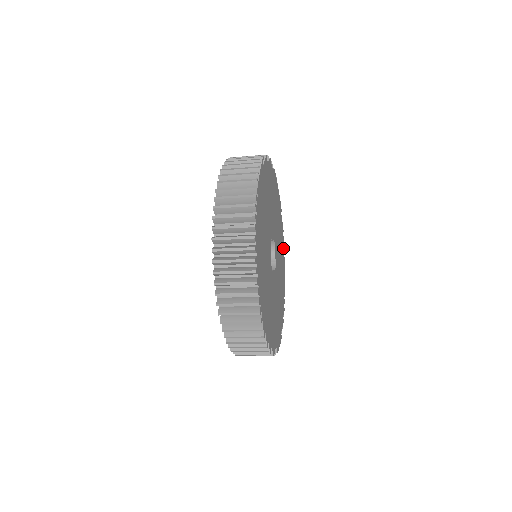
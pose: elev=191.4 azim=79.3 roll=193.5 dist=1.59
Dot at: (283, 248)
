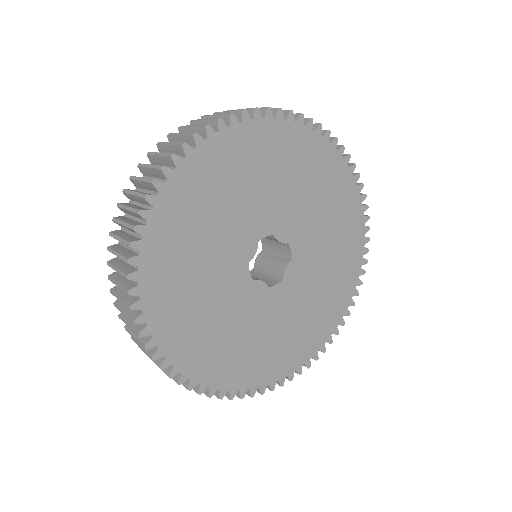
Dot at: (318, 142)
